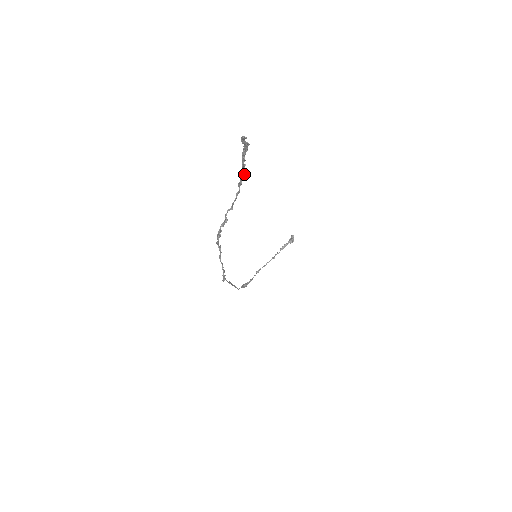
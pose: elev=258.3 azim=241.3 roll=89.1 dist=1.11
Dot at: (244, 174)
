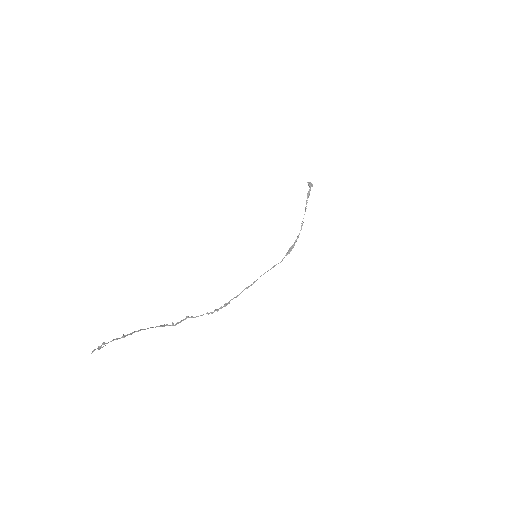
Dot at: occluded
